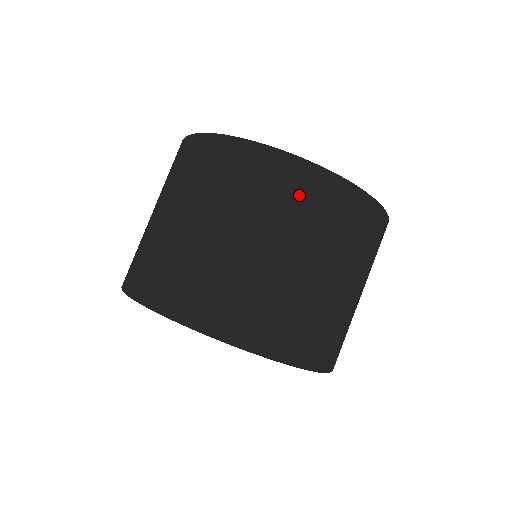
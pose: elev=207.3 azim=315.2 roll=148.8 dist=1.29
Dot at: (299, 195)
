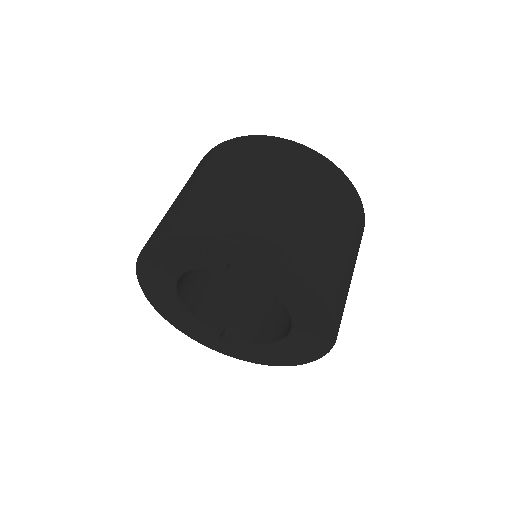
Dot at: (357, 218)
